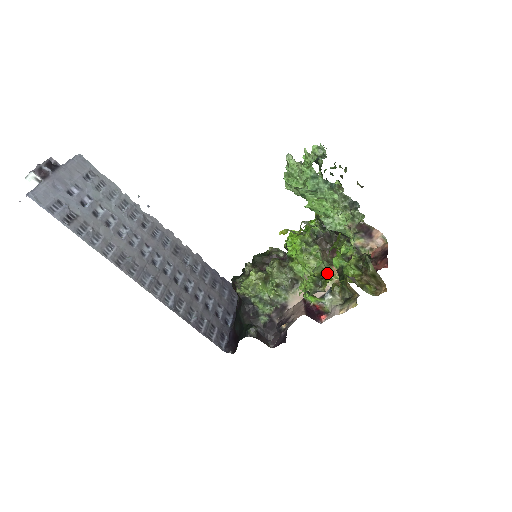
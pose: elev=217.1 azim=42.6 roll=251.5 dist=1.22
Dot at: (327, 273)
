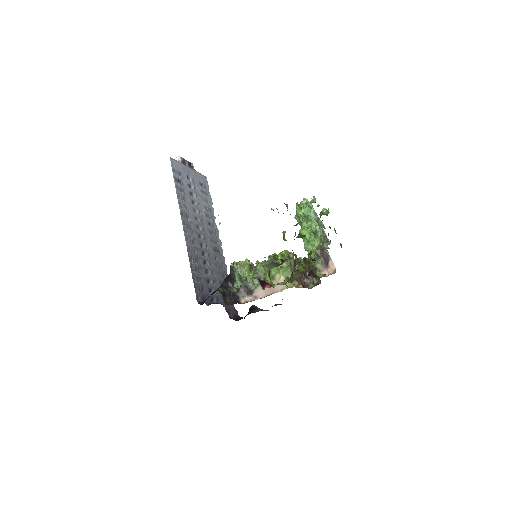
Dot at: occluded
